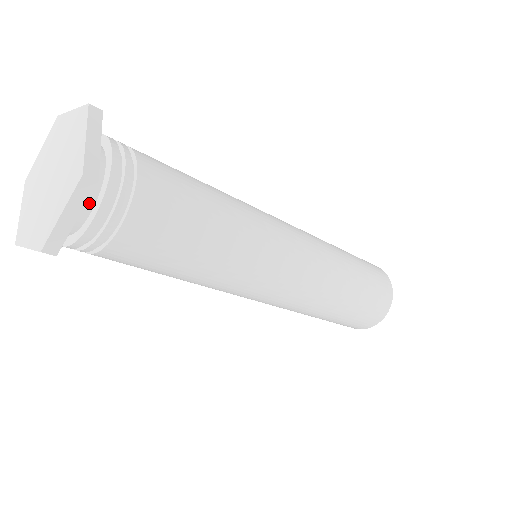
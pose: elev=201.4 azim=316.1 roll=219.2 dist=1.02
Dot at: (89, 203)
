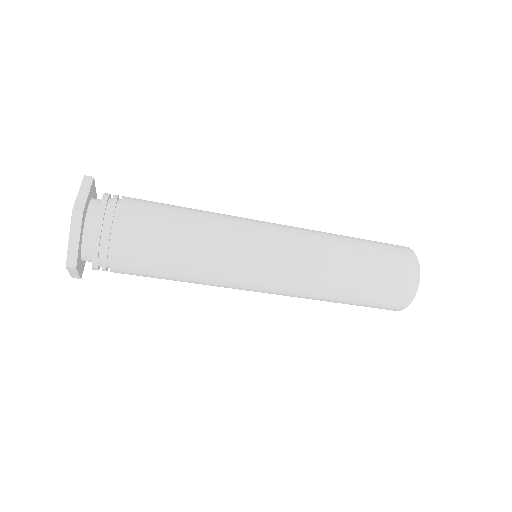
Dot at: (91, 232)
